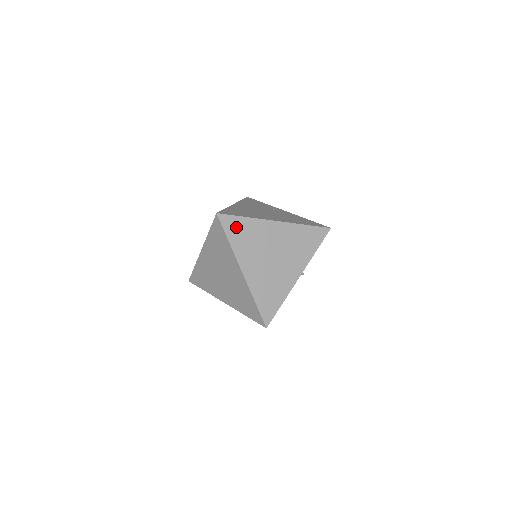
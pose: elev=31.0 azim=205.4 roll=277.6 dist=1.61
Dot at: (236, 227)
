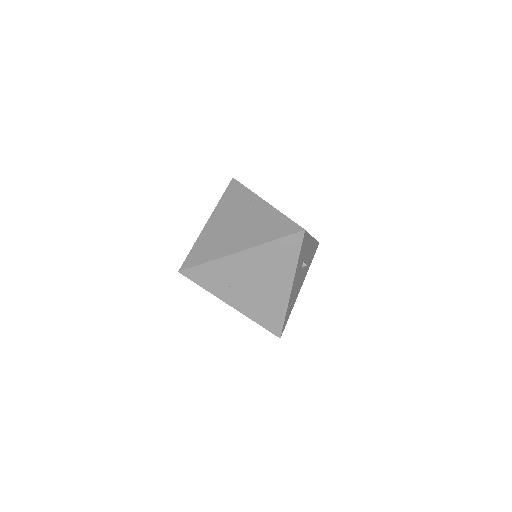
Dot at: (203, 275)
